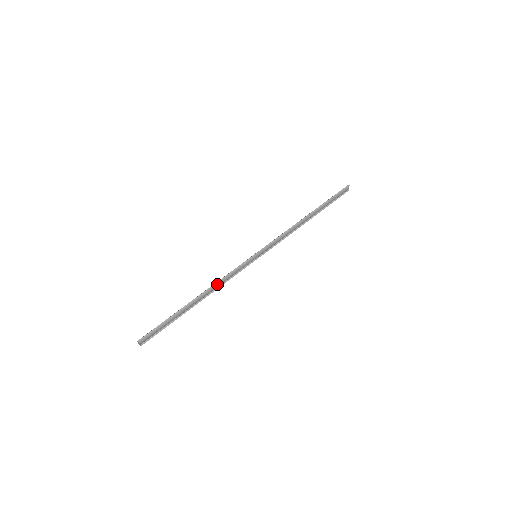
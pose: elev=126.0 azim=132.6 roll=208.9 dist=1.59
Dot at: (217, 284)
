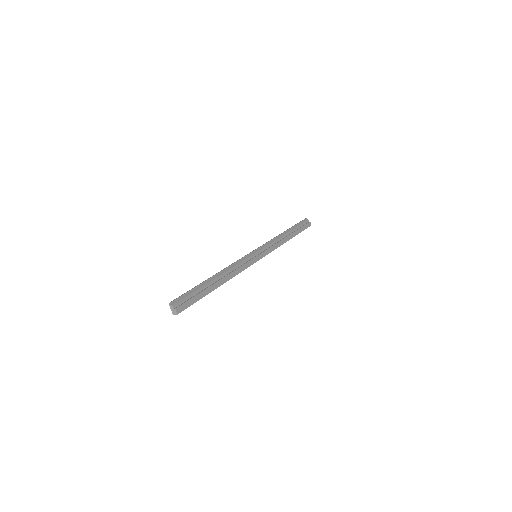
Dot at: (228, 269)
